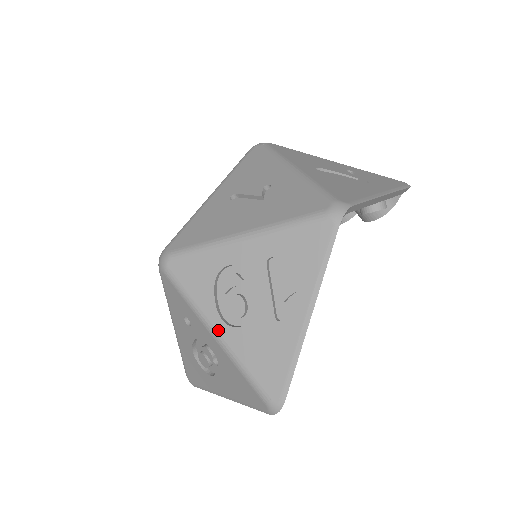
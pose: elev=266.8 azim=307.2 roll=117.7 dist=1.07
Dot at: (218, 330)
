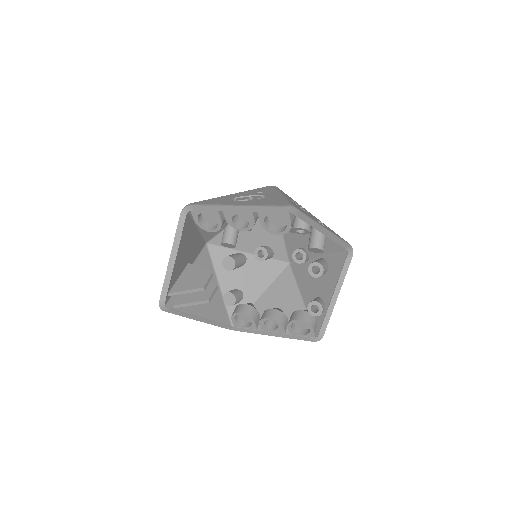
Dot at: (286, 196)
